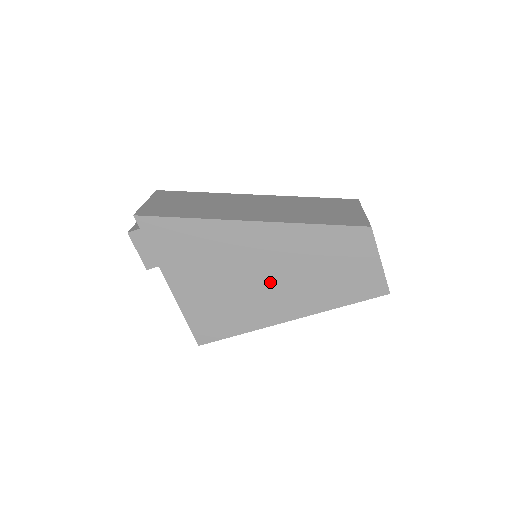
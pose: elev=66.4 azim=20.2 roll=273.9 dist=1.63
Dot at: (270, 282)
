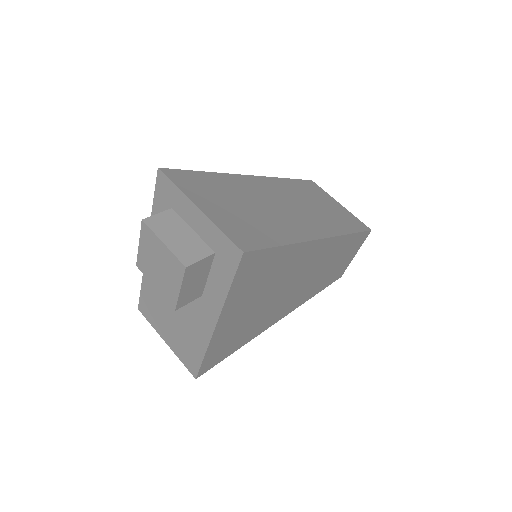
Dot at: (293, 292)
